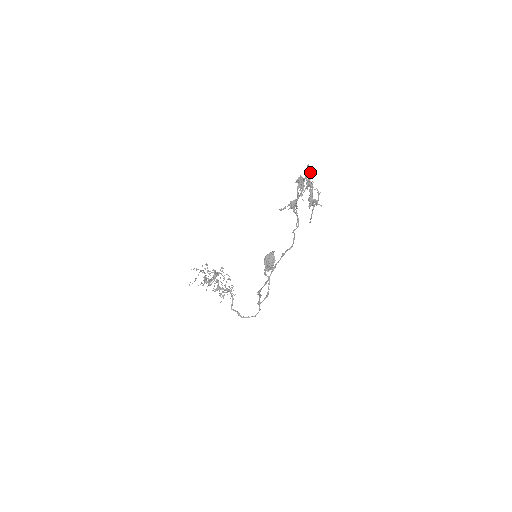
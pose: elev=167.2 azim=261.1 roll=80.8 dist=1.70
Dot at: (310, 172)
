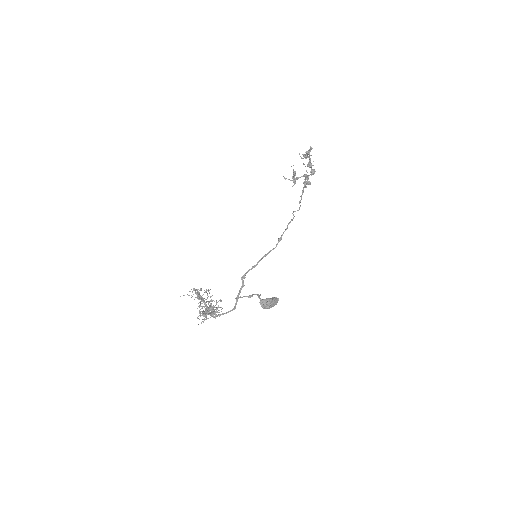
Dot at: occluded
